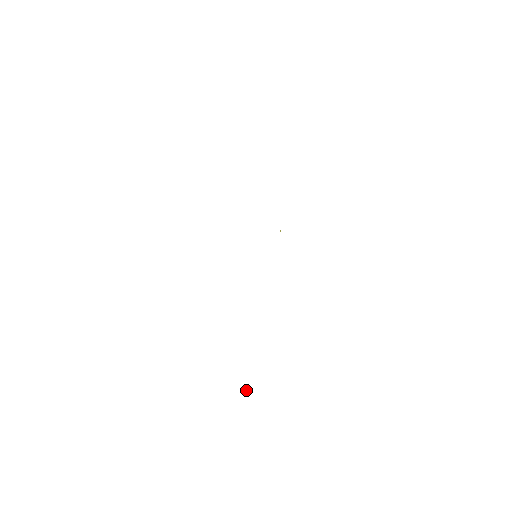
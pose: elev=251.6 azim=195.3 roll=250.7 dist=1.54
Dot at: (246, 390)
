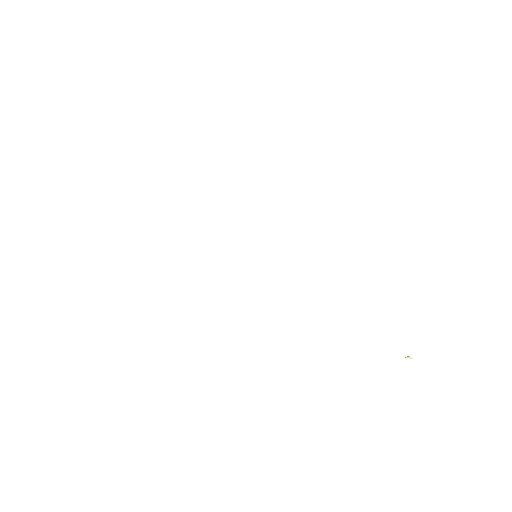
Dot at: (406, 357)
